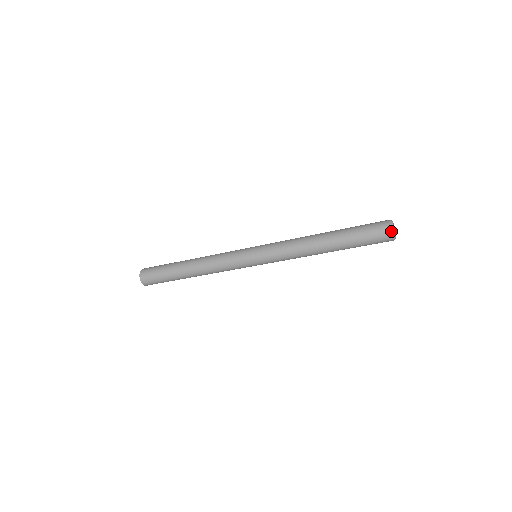
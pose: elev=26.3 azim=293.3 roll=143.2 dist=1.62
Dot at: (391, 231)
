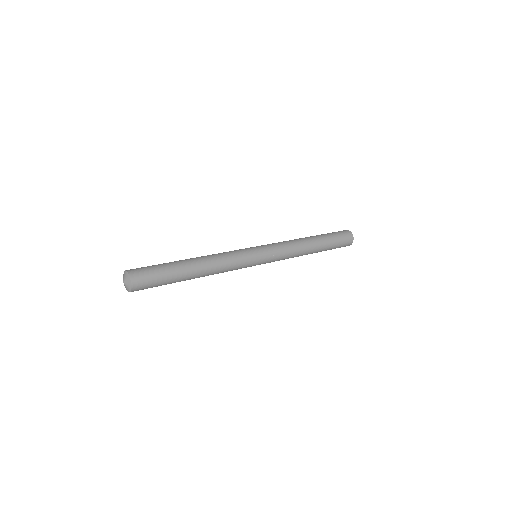
Dot at: occluded
